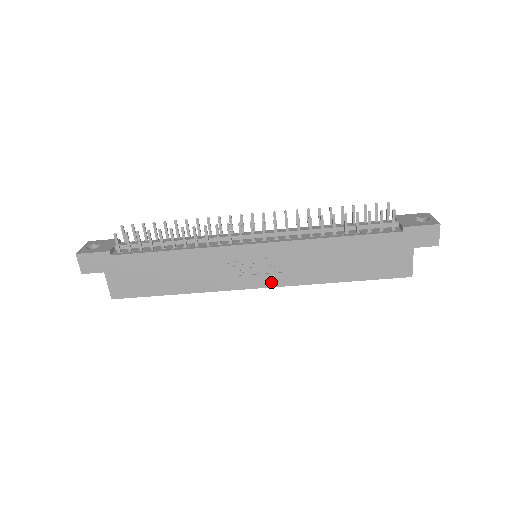
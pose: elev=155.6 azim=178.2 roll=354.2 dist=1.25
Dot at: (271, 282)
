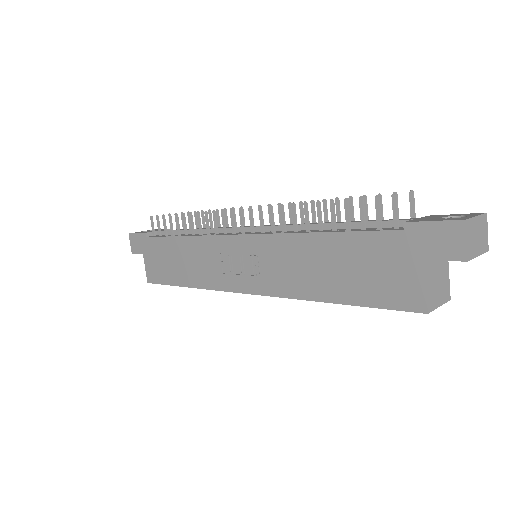
Dot at: (257, 288)
